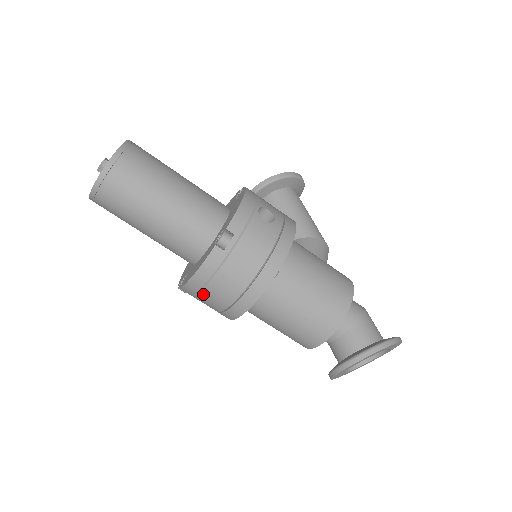
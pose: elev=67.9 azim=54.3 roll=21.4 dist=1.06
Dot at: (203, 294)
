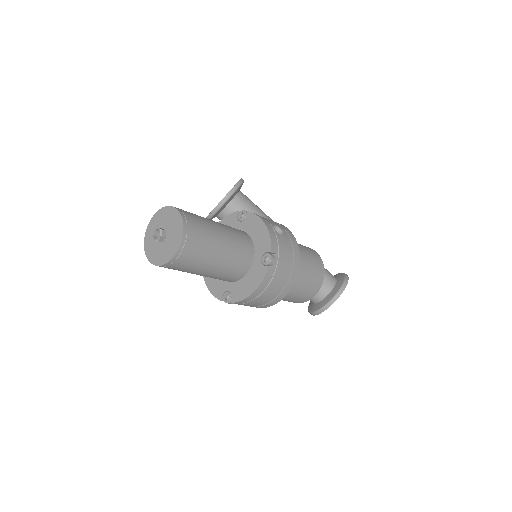
Dot at: (255, 301)
